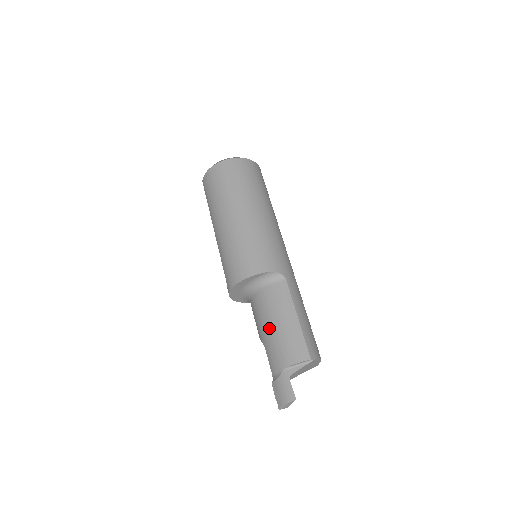
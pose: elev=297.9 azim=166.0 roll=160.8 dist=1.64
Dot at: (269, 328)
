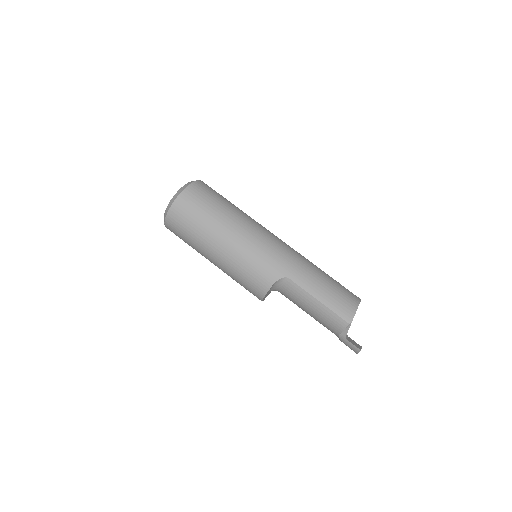
Dot at: (307, 313)
